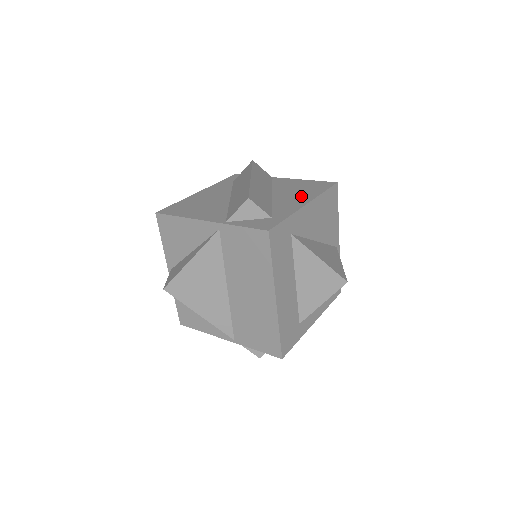
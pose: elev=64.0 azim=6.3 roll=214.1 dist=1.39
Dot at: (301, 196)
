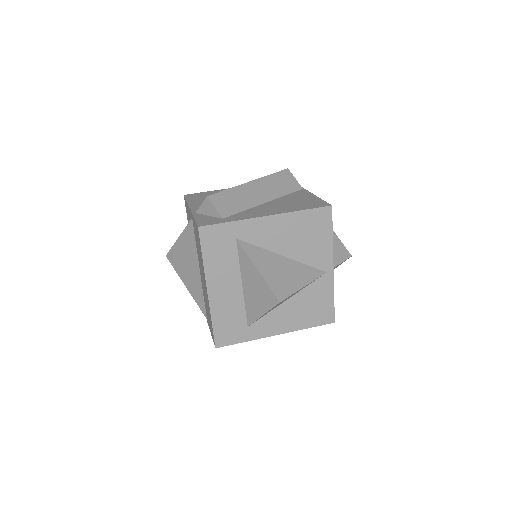
Dot at: (279, 209)
